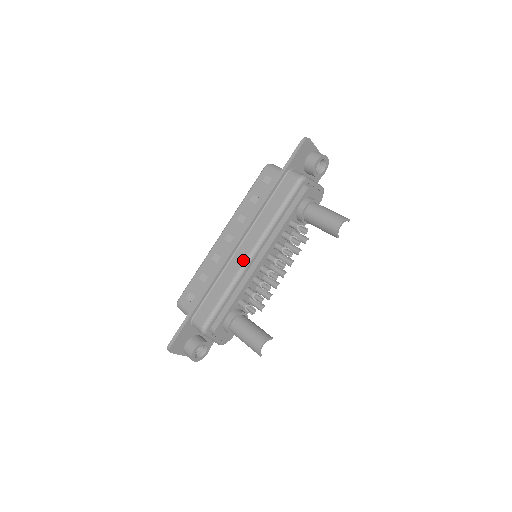
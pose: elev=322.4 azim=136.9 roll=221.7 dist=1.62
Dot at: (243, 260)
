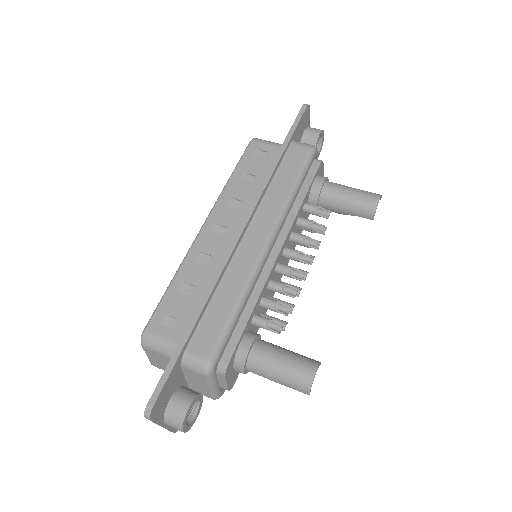
Dot at: (257, 253)
